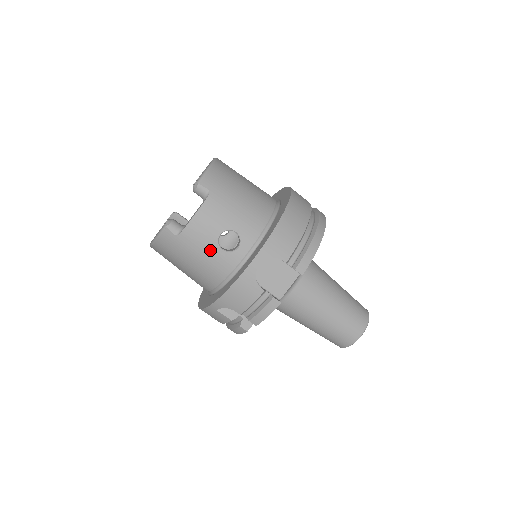
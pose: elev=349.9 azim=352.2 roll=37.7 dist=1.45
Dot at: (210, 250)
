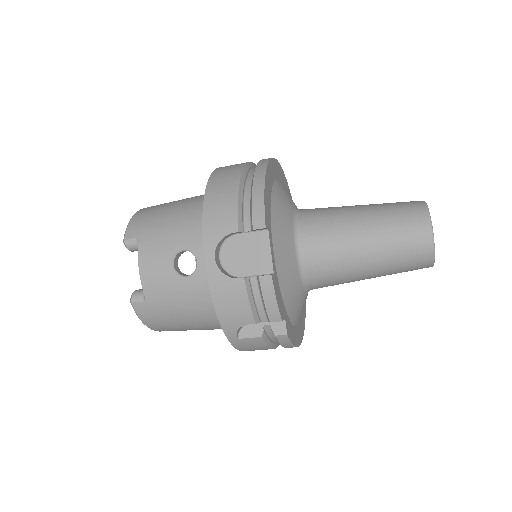
Dot at: (178, 287)
